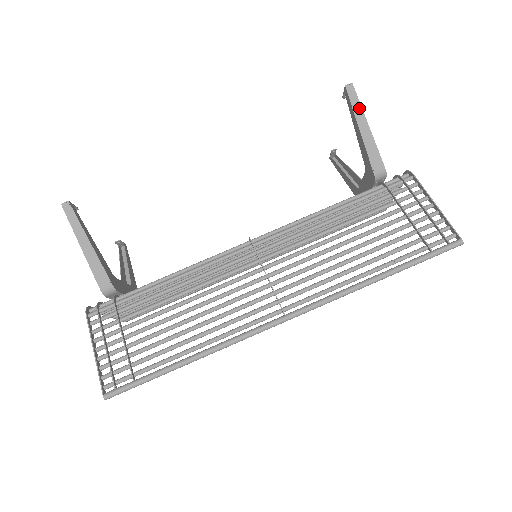
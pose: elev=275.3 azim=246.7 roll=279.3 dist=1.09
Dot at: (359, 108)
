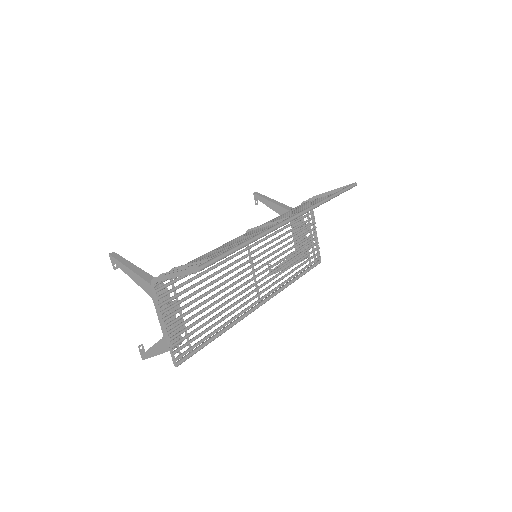
Dot at: (266, 197)
